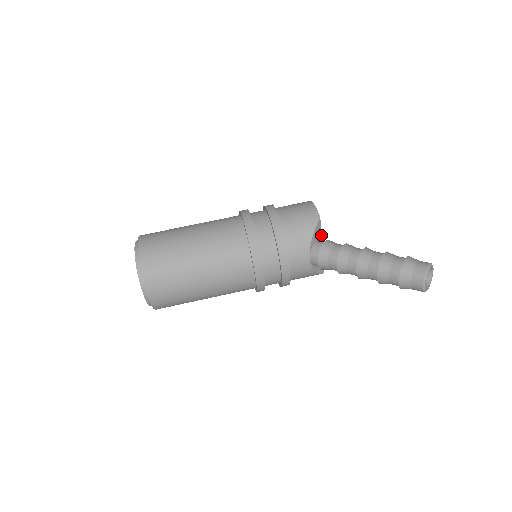
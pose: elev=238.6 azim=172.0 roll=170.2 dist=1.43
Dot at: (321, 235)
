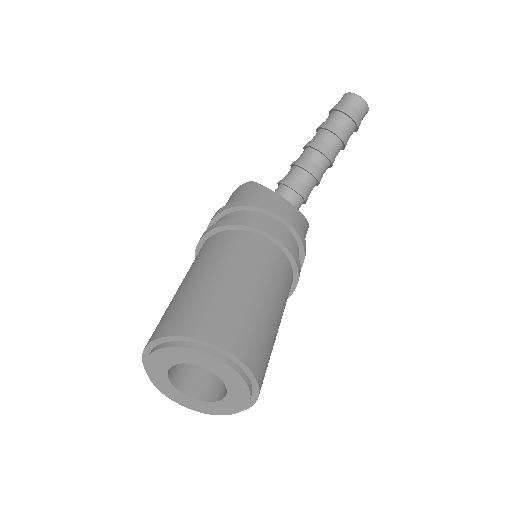
Dot at: occluded
